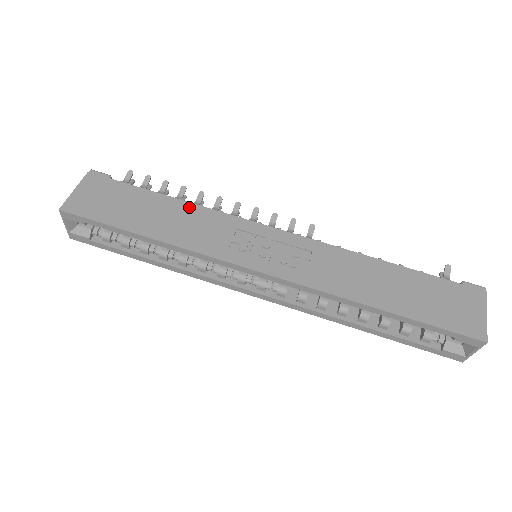
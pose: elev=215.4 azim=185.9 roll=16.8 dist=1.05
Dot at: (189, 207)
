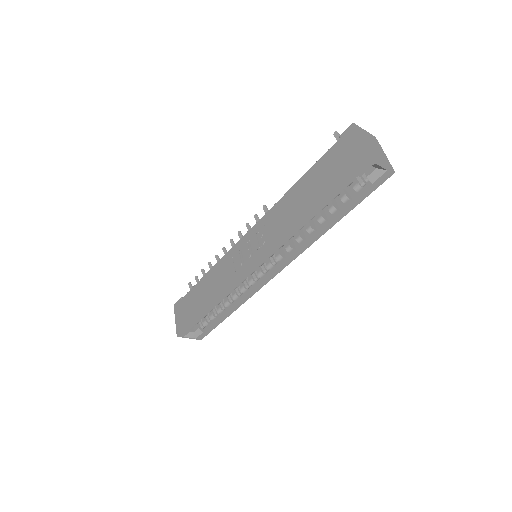
Dot at: (211, 273)
